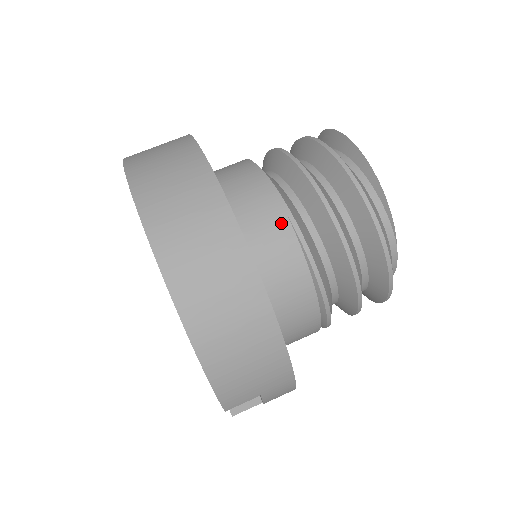
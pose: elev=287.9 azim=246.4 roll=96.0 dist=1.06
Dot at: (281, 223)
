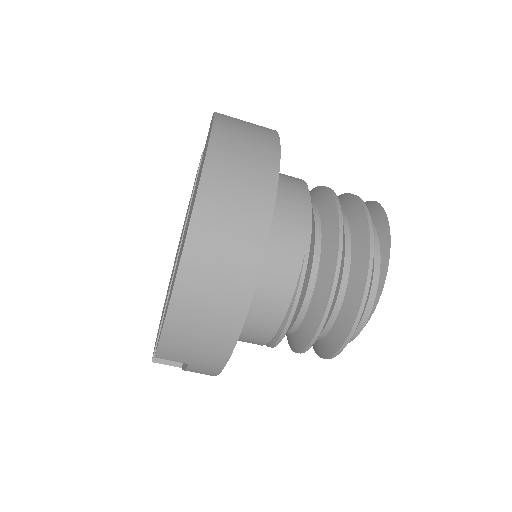
Dot at: (297, 252)
